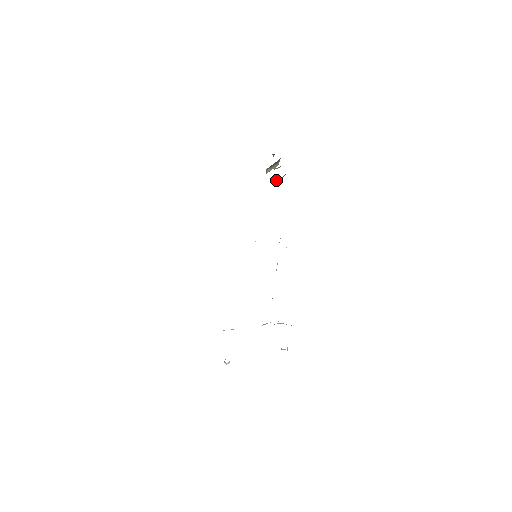
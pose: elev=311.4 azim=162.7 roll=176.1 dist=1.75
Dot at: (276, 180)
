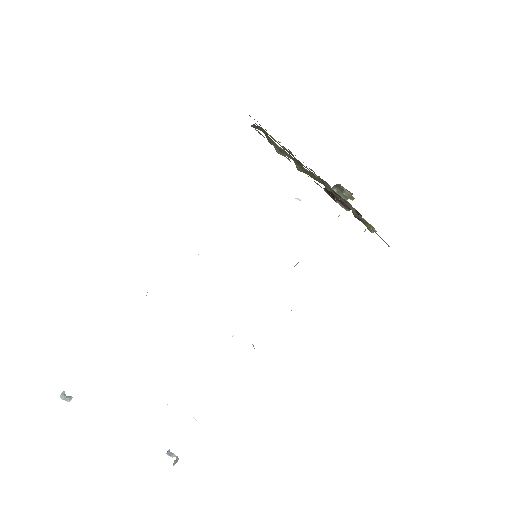
Dot at: occluded
